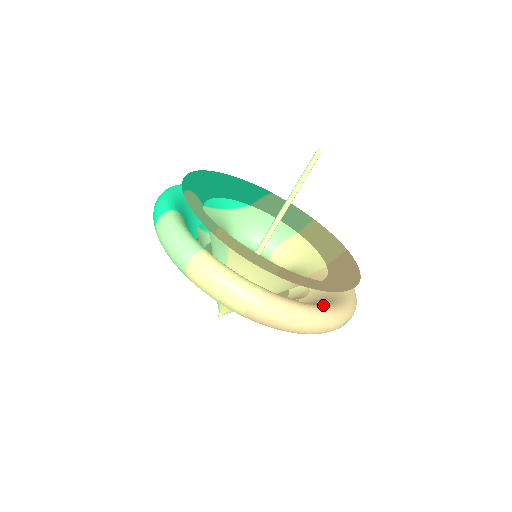
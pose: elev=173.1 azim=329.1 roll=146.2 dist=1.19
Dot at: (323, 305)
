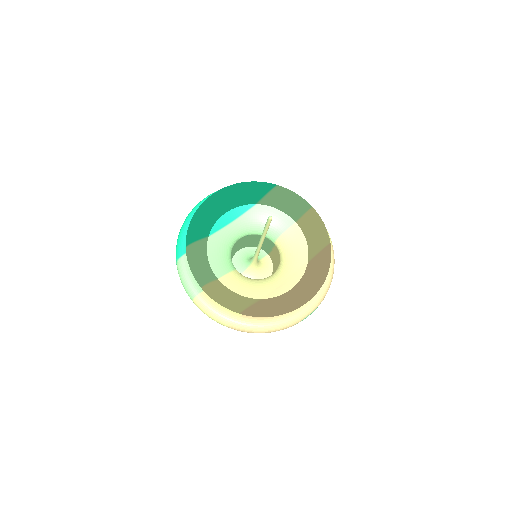
Dot at: (286, 313)
